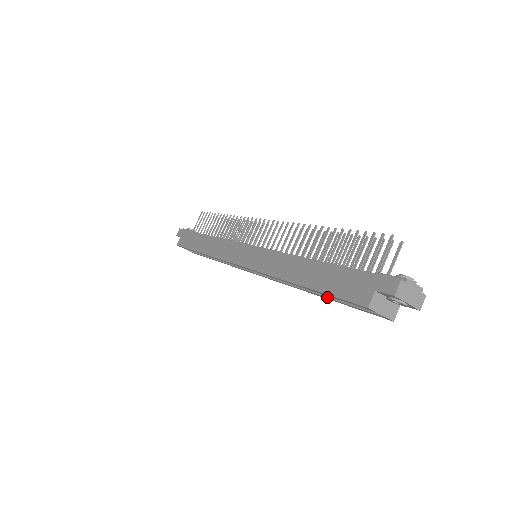
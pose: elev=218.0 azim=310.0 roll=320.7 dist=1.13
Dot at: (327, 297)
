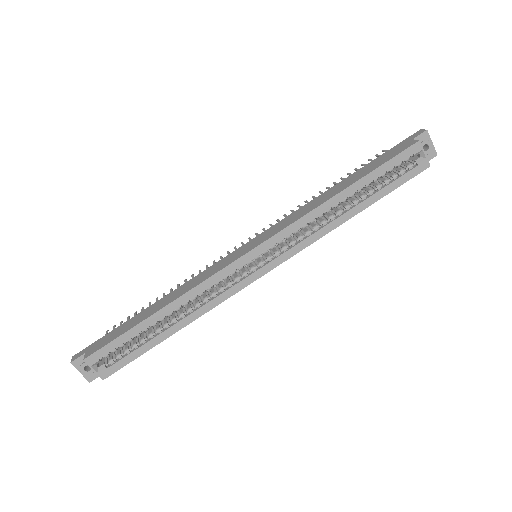
Dot at: (370, 196)
